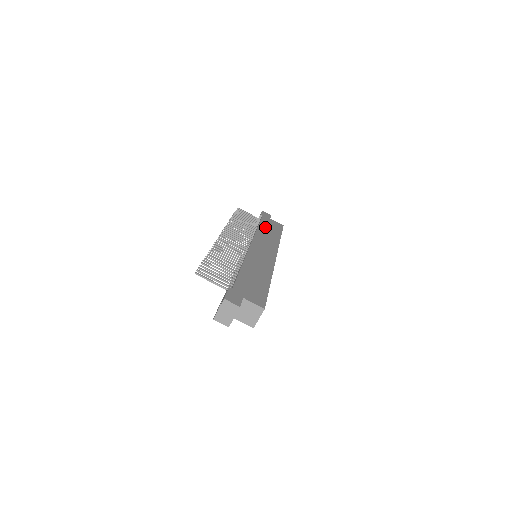
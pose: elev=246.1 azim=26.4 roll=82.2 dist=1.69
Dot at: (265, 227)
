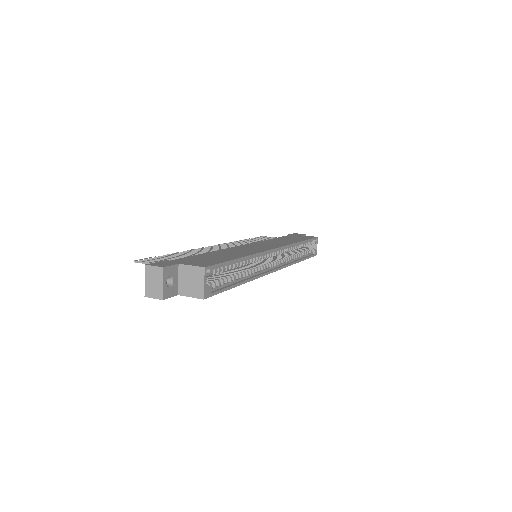
Dot at: (285, 238)
